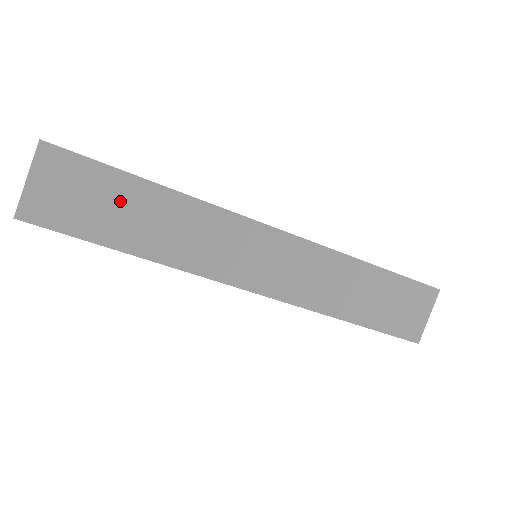
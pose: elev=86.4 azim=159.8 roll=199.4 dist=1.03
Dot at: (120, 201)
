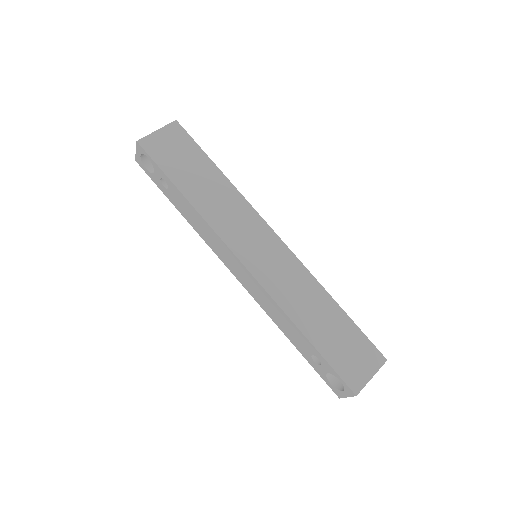
Dot at: (196, 167)
